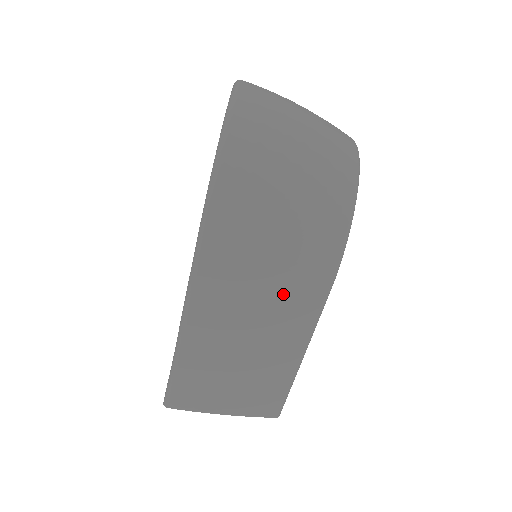
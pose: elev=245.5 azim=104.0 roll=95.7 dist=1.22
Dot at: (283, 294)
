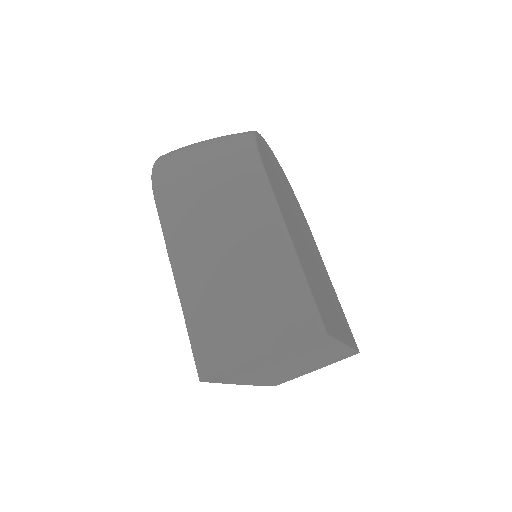
Dot at: (230, 199)
